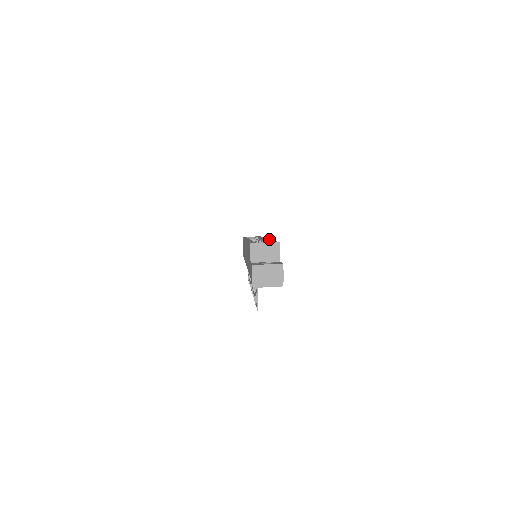
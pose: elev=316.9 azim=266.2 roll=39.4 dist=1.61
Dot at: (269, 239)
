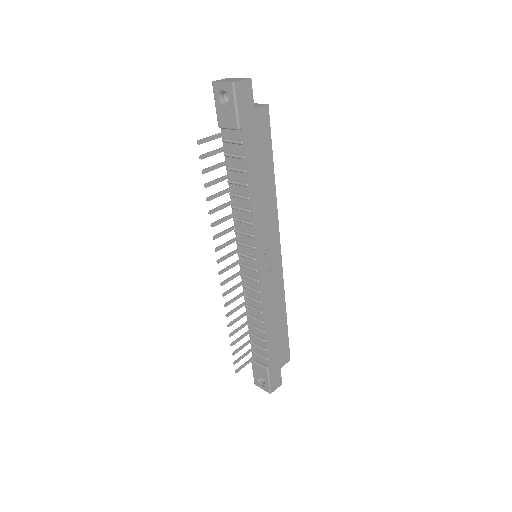
Dot at: (276, 207)
